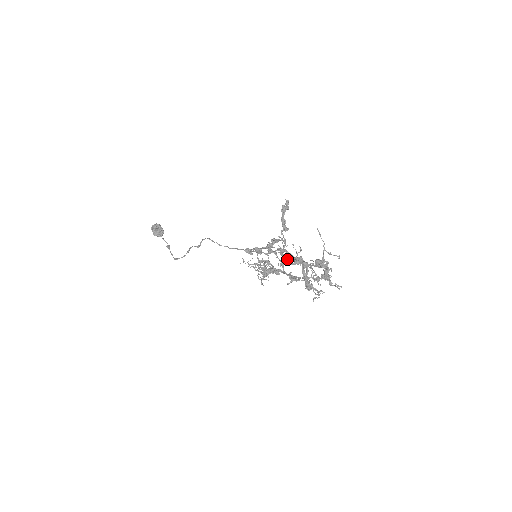
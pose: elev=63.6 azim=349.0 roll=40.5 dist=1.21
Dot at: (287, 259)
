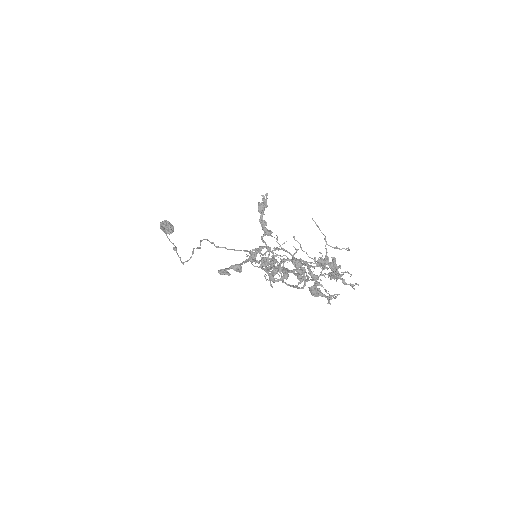
Dot at: (270, 276)
